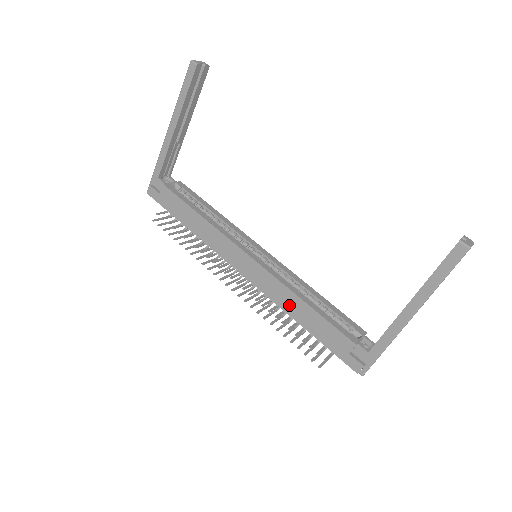
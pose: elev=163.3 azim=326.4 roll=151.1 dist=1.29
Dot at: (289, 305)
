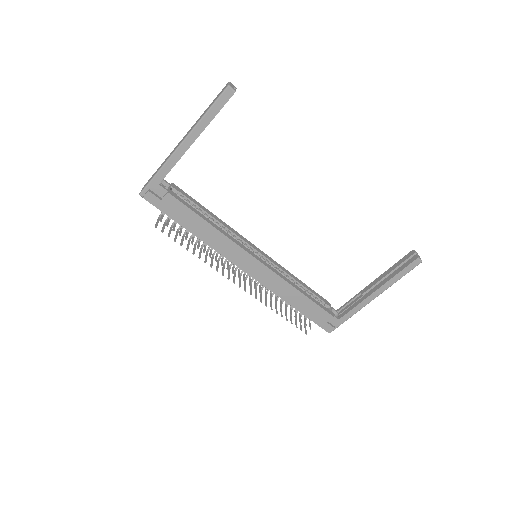
Dot at: (286, 294)
